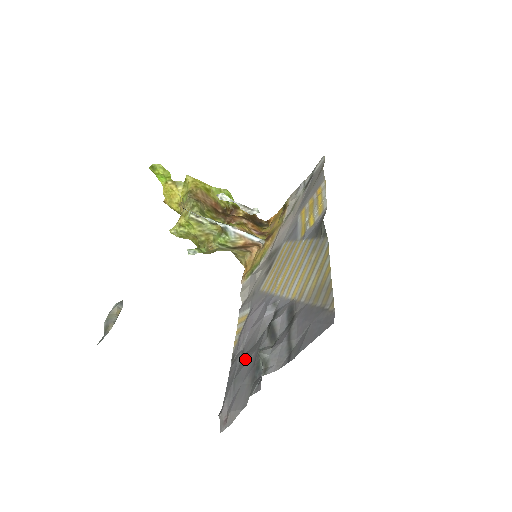
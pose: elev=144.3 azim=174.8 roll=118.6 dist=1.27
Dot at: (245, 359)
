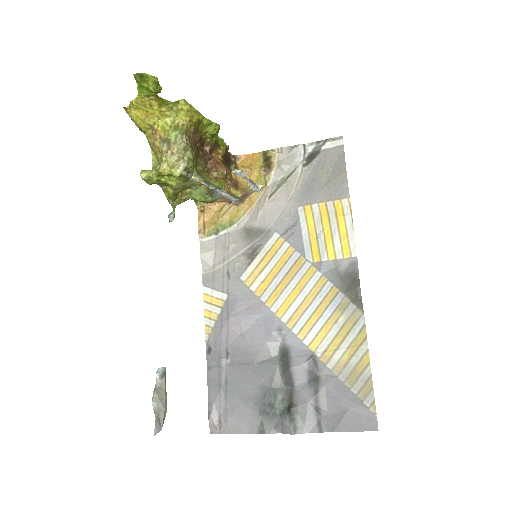
Dot at: (240, 374)
